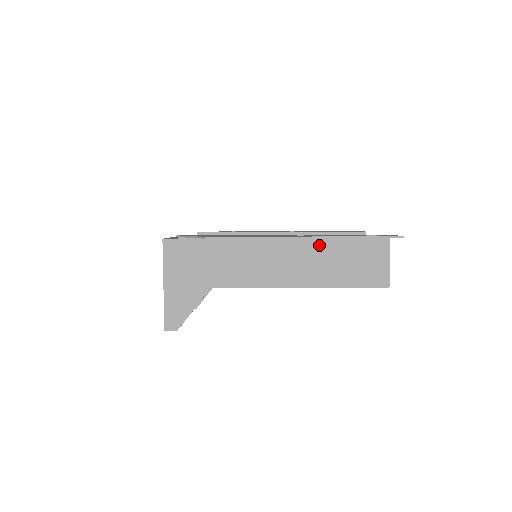
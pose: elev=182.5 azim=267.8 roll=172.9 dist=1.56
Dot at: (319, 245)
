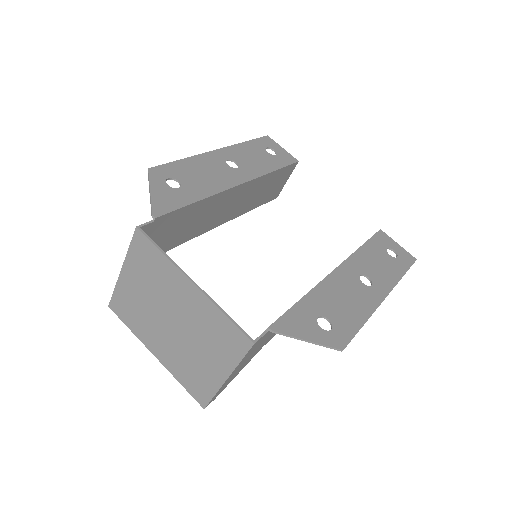
Dot at: occluded
